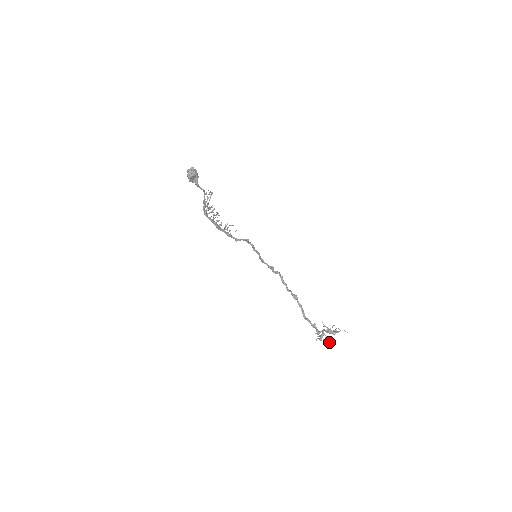
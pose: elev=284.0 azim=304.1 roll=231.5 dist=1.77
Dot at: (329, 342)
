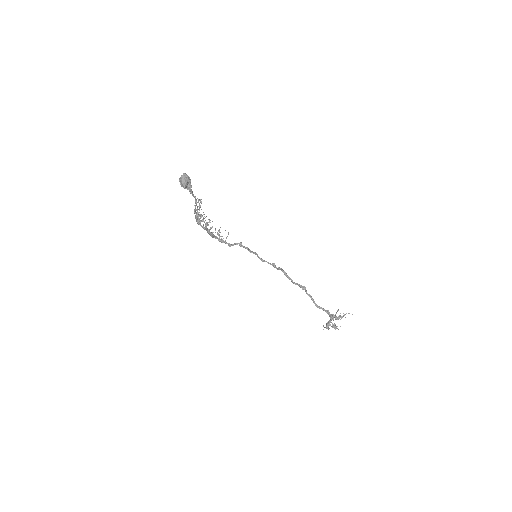
Dot at: (337, 328)
